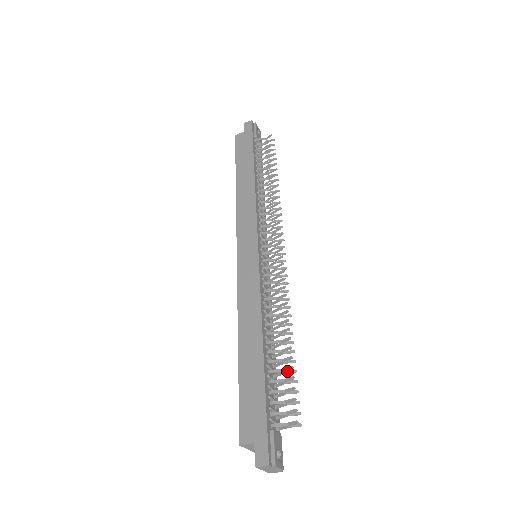
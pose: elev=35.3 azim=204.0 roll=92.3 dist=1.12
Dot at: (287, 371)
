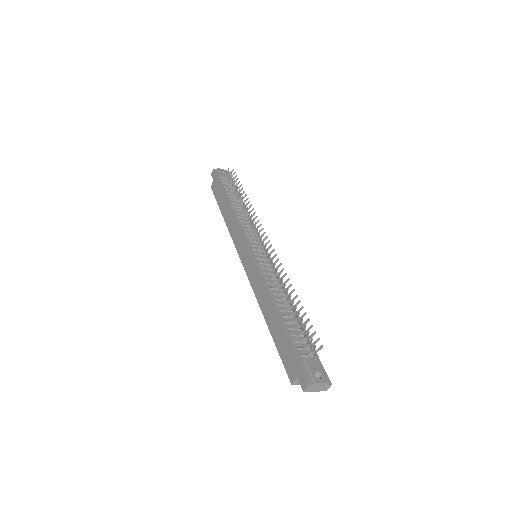
Dot at: (301, 317)
